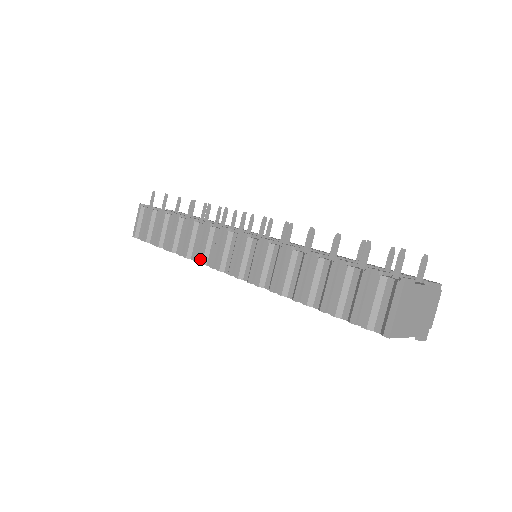
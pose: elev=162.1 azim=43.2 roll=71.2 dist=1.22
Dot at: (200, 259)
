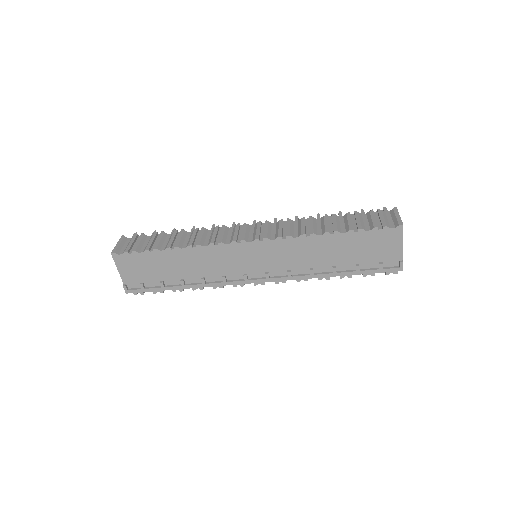
Dot at: (219, 240)
